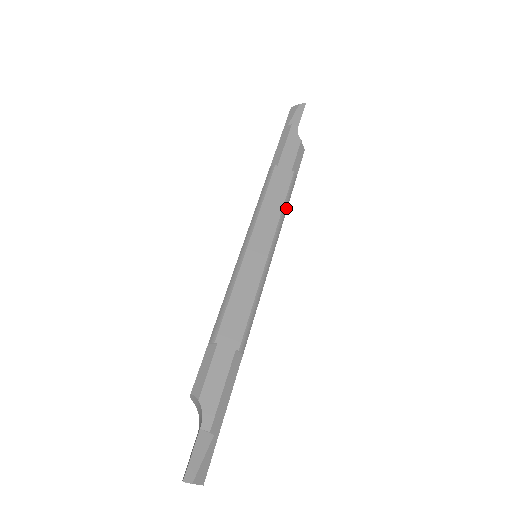
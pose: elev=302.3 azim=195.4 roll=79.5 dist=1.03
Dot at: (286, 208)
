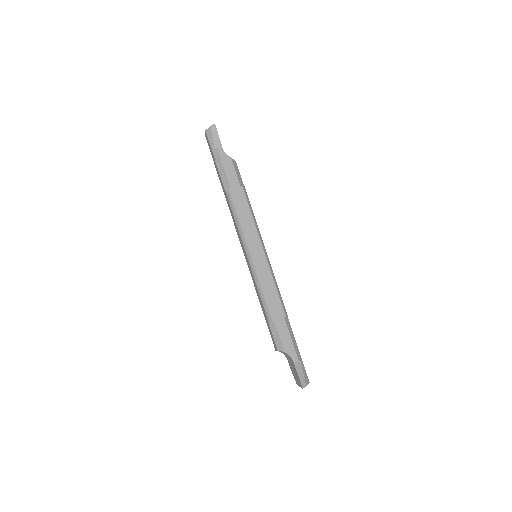
Dot at: (253, 215)
